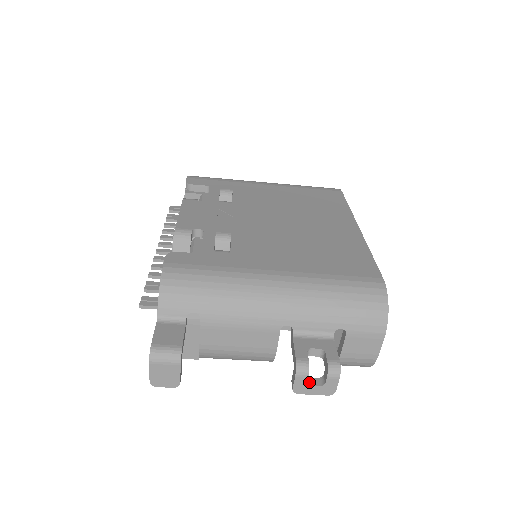
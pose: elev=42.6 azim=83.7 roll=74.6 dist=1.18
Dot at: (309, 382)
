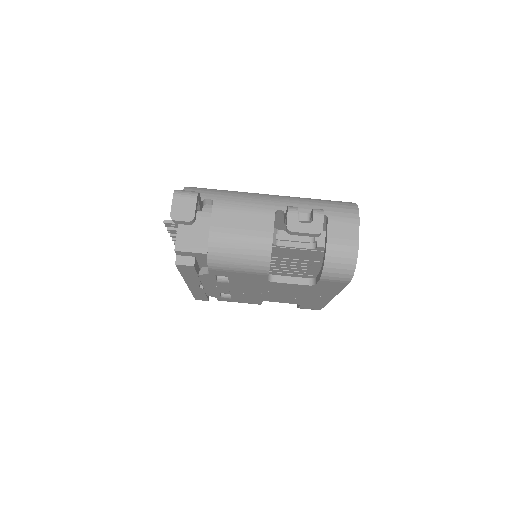
Dot at: (300, 223)
